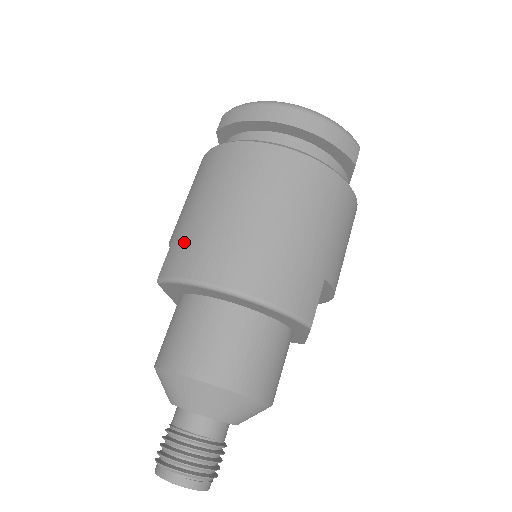
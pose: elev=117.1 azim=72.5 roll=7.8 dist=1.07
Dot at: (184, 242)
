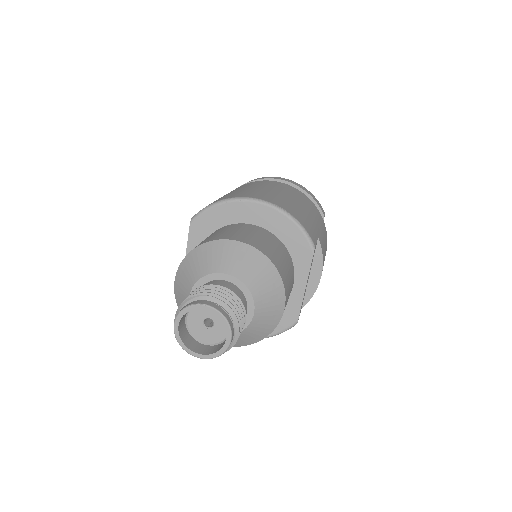
Dot at: occluded
